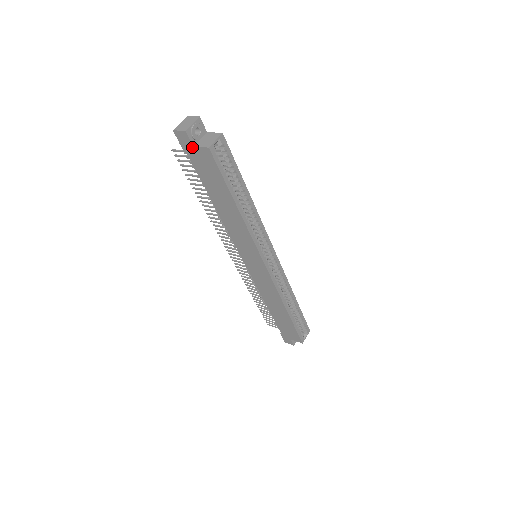
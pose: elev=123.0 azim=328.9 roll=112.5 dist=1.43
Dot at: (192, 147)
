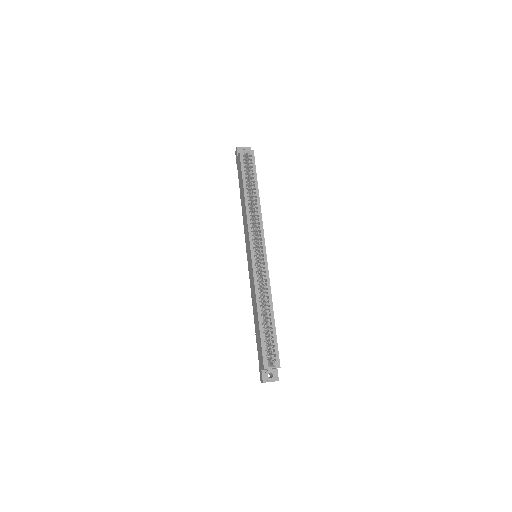
Dot at: occluded
